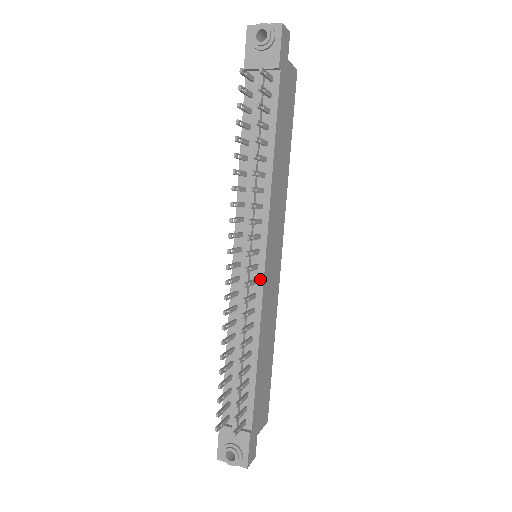
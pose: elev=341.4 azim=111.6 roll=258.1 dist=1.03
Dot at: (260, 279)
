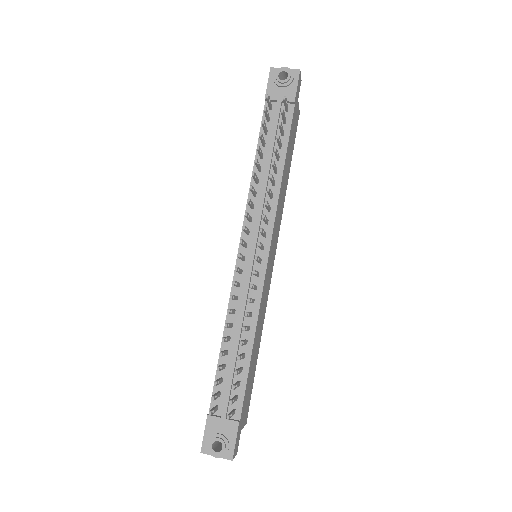
Dot at: (262, 273)
